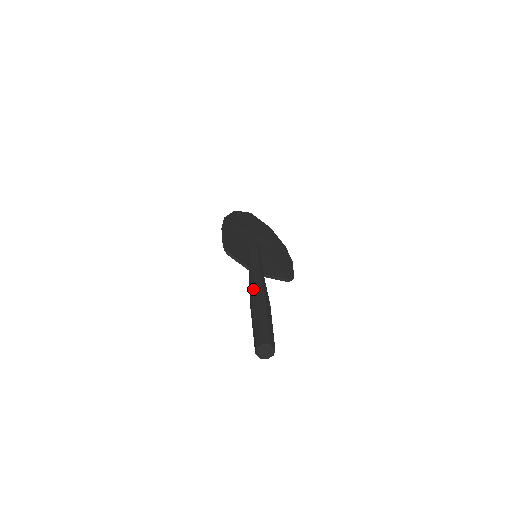
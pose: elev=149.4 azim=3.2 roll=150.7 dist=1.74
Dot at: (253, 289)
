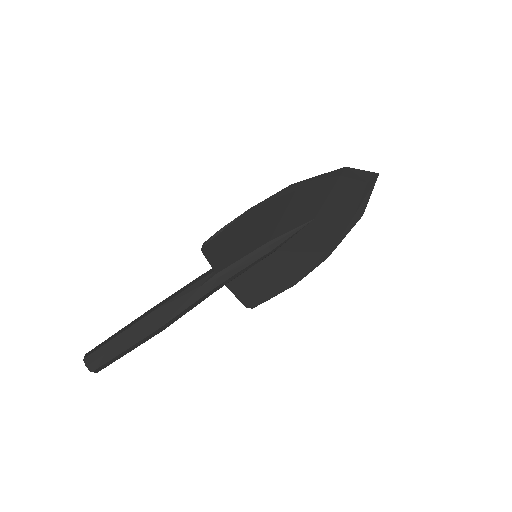
Dot at: (173, 302)
